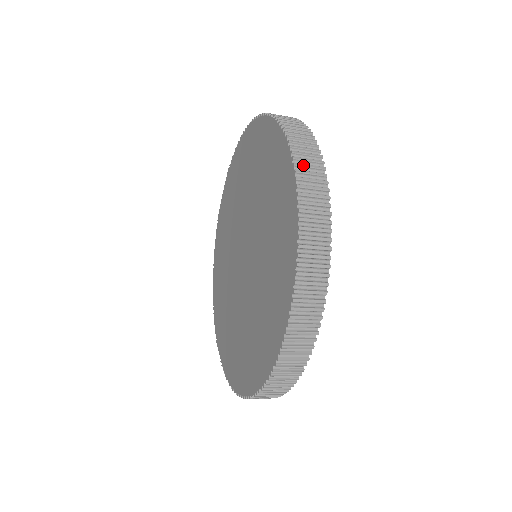
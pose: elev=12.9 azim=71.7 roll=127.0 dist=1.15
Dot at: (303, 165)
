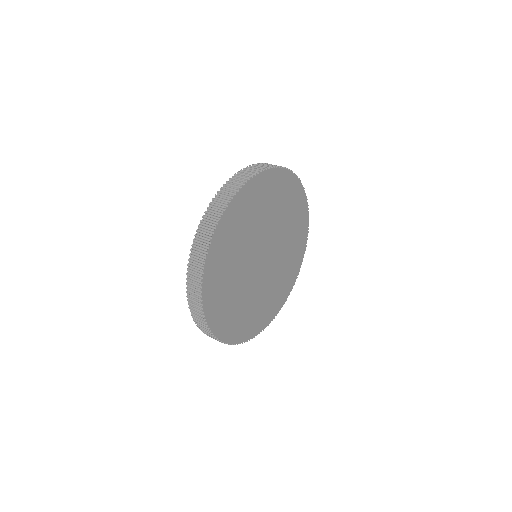
Dot at: (192, 306)
